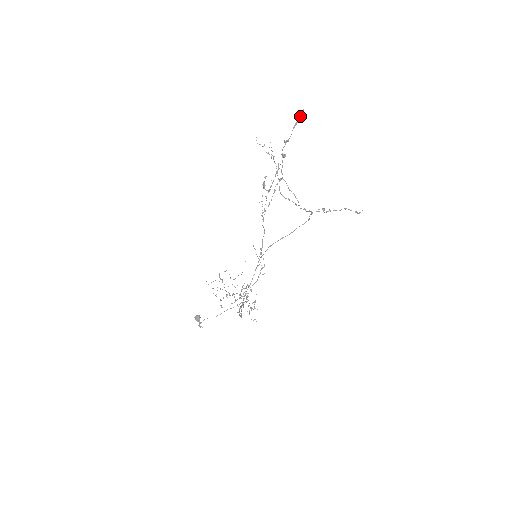
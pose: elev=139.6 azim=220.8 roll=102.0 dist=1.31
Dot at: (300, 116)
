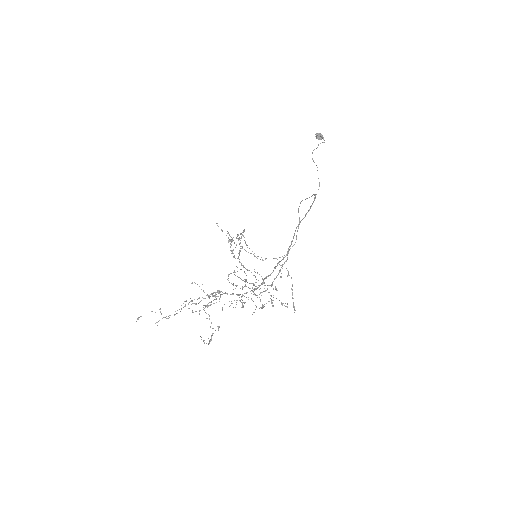
Dot at: (244, 230)
